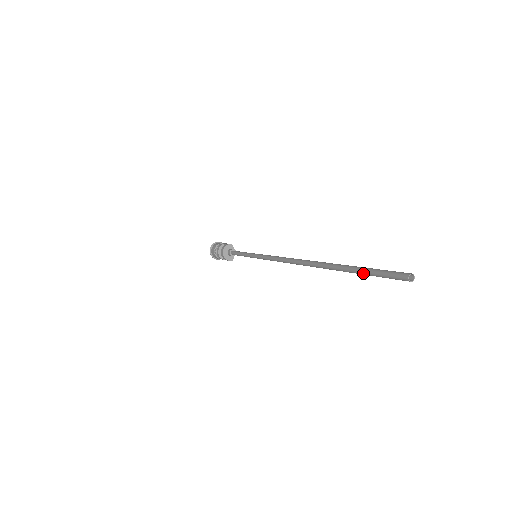
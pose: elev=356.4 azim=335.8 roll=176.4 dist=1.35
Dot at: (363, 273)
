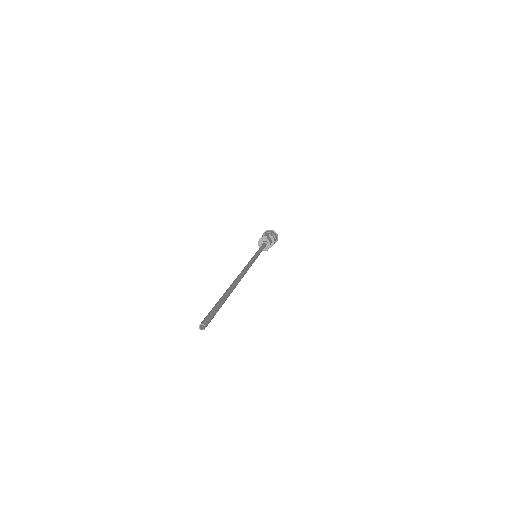
Dot at: occluded
